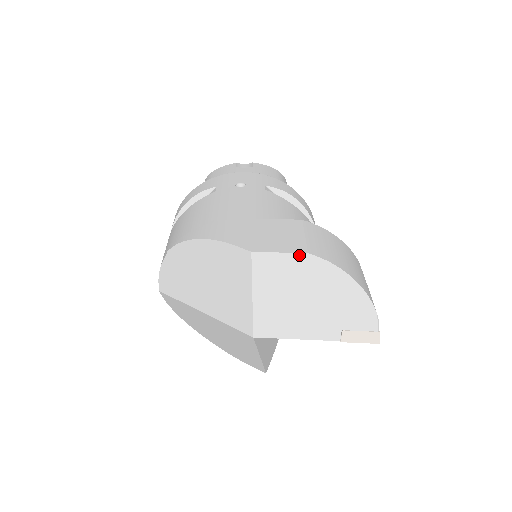
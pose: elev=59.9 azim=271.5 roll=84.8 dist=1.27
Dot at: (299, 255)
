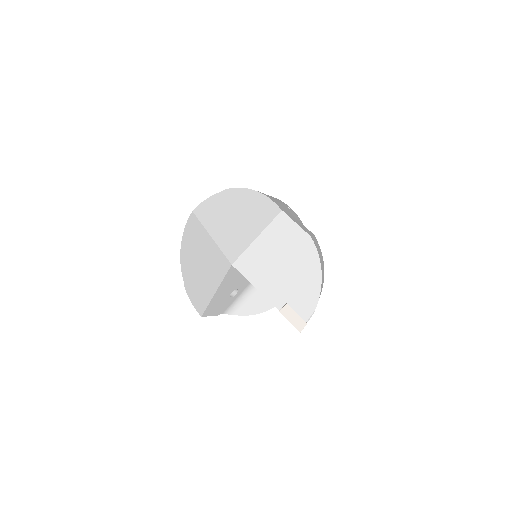
Dot at: (305, 233)
